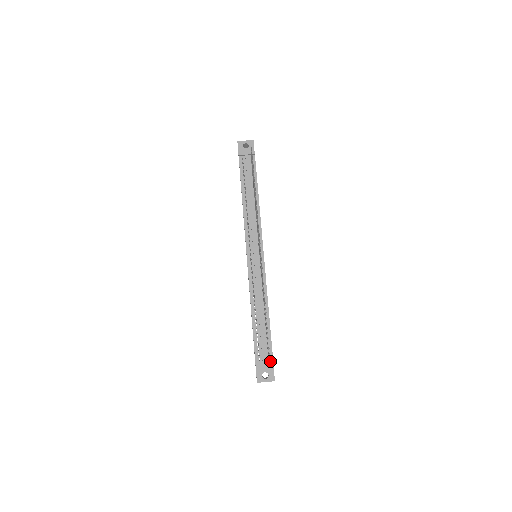
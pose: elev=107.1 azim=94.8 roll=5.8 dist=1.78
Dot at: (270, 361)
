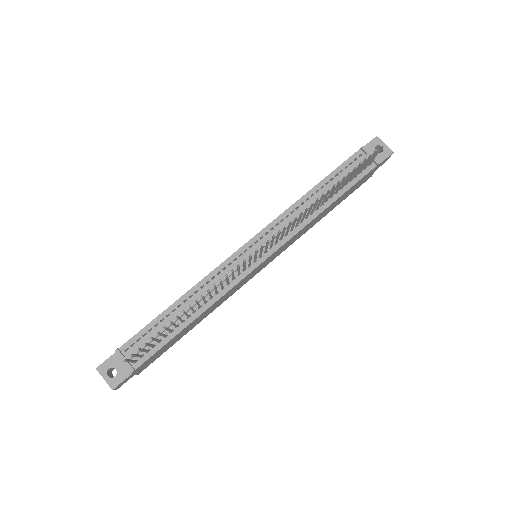
Dot at: (133, 365)
